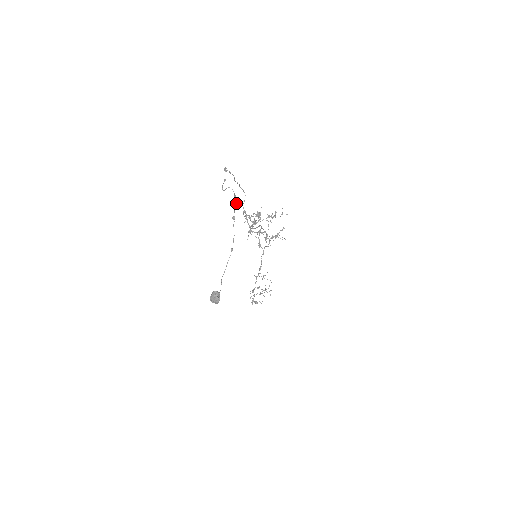
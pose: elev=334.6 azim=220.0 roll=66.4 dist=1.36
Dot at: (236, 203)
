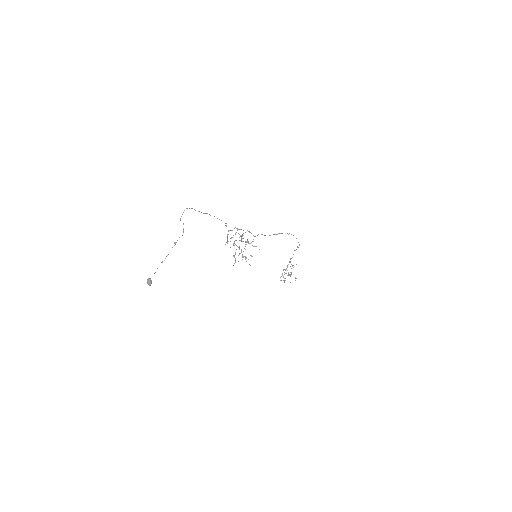
Dot at: occluded
